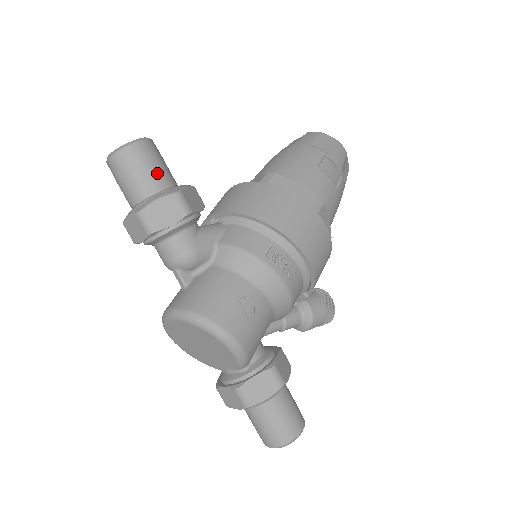
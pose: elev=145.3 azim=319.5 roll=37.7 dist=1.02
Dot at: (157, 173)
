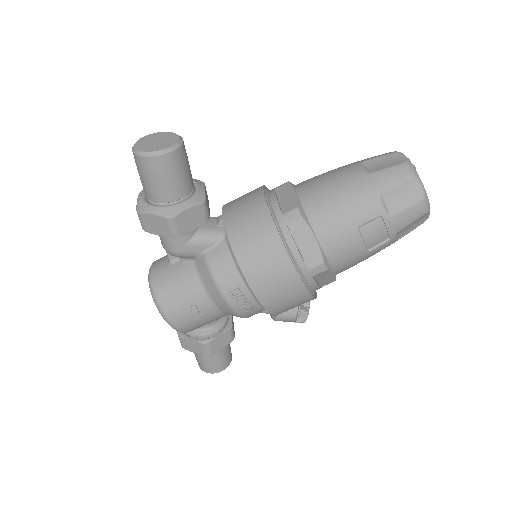
Dot at: (164, 188)
